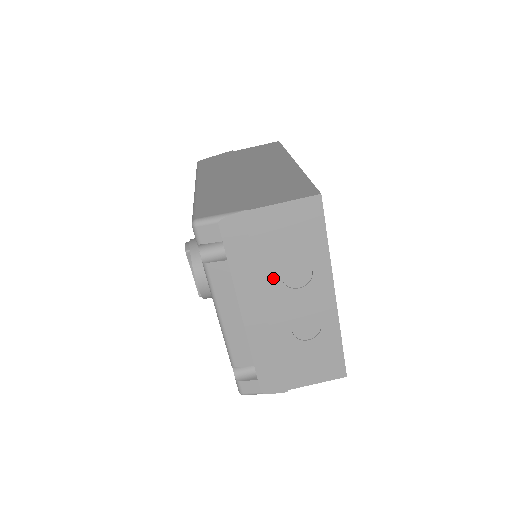
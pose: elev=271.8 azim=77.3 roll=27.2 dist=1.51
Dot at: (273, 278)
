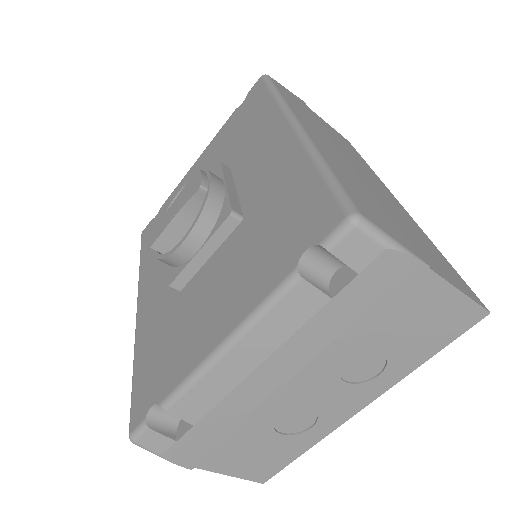
Dot at: (341, 354)
